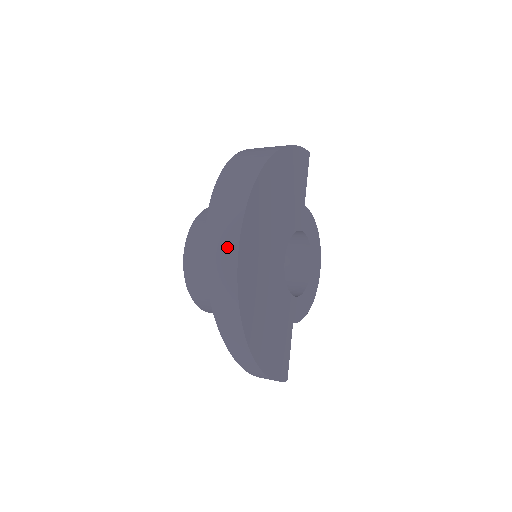
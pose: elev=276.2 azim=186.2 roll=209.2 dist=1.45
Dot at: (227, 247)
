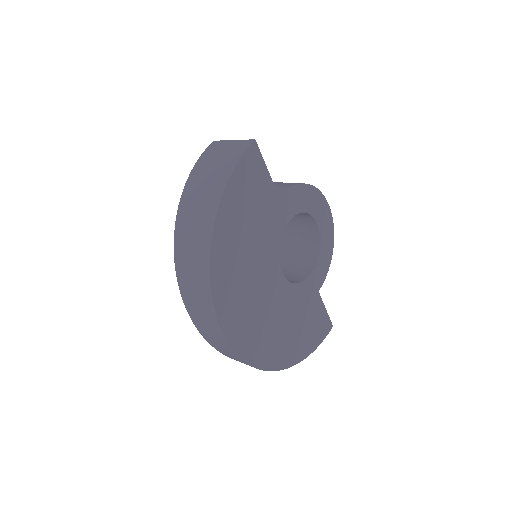
Dot at: (221, 344)
